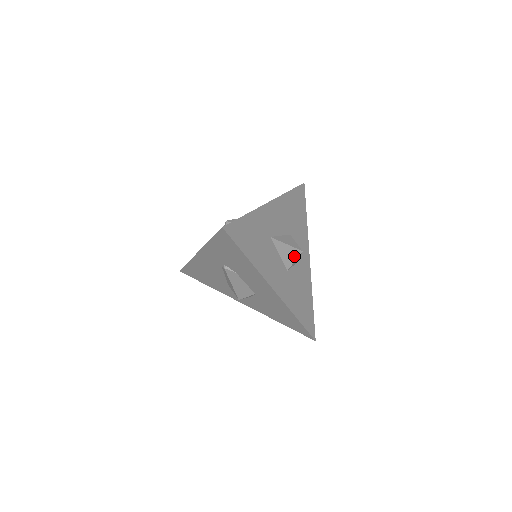
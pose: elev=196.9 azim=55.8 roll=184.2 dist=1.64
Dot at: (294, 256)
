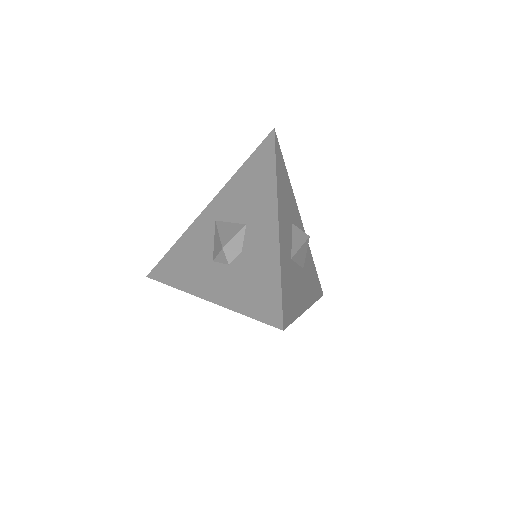
Dot at: (305, 249)
